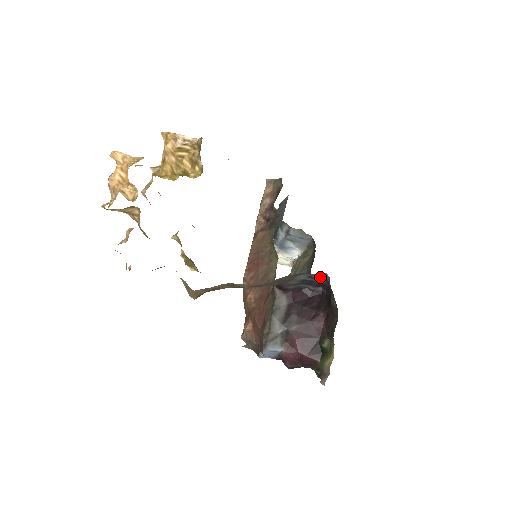
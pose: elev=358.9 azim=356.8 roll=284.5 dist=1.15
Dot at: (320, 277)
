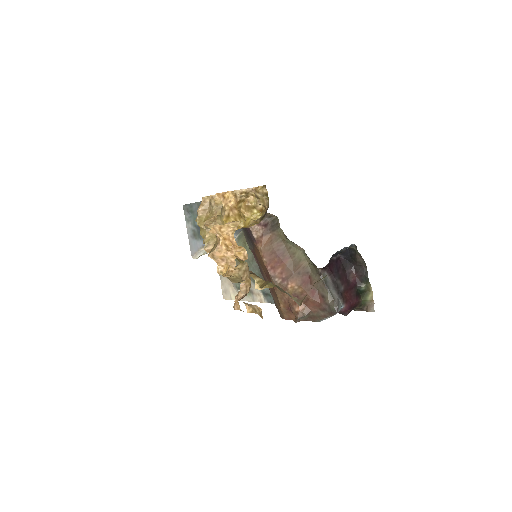
Dot at: (343, 248)
